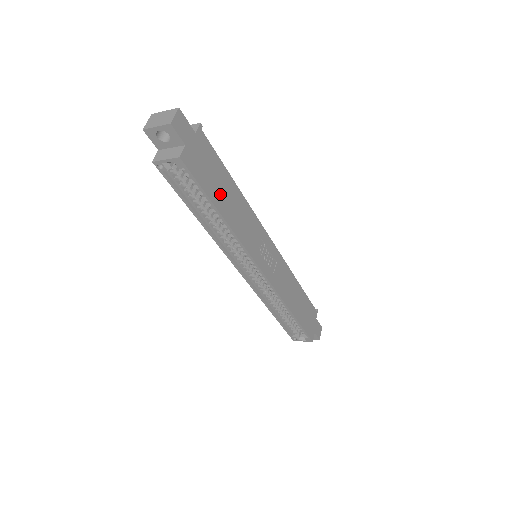
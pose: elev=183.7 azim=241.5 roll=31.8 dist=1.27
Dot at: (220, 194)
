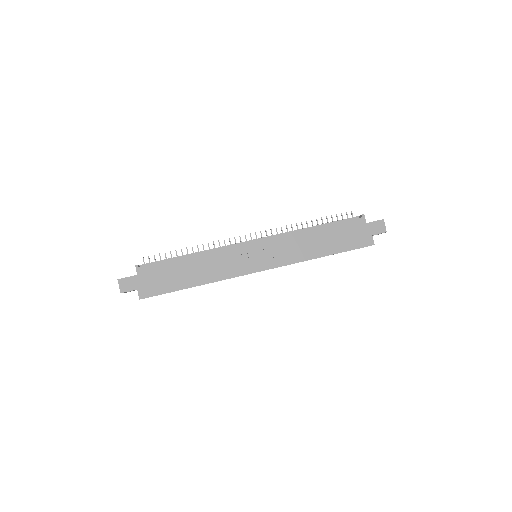
Dot at: (181, 278)
